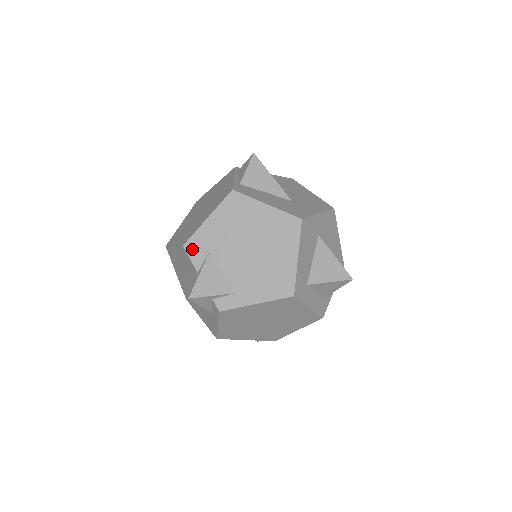
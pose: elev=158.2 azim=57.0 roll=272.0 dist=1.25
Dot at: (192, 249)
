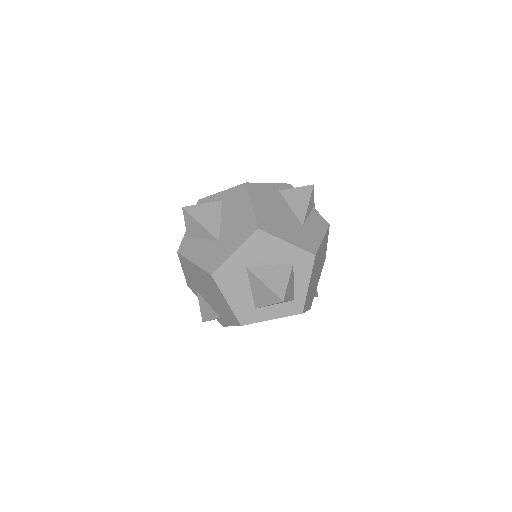
Dot at: (191, 288)
